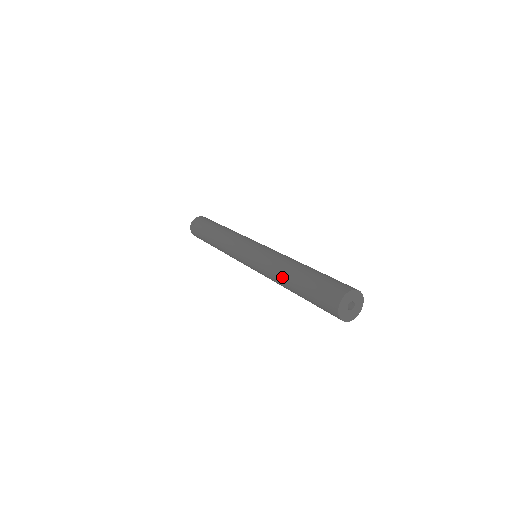
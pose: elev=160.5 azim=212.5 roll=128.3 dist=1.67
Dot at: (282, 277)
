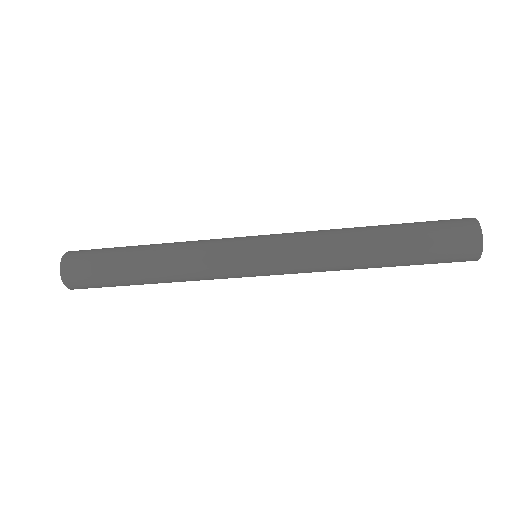
Dot at: (354, 227)
